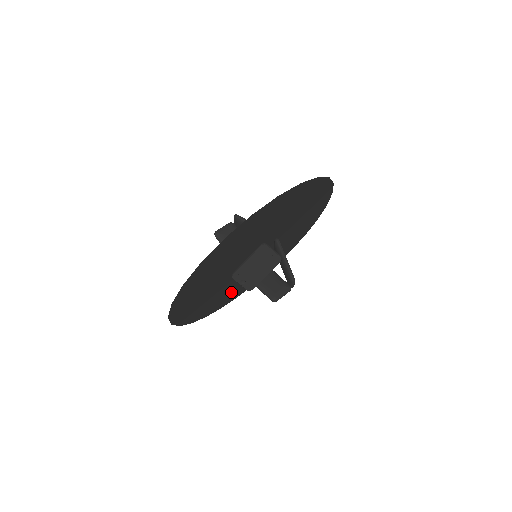
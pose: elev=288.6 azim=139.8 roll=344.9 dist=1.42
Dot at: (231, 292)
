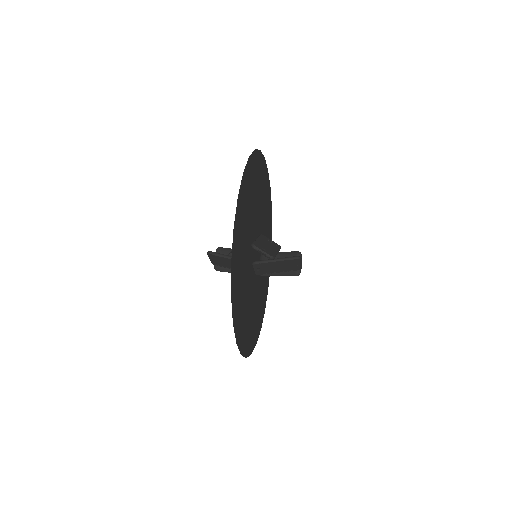
Dot at: (243, 309)
